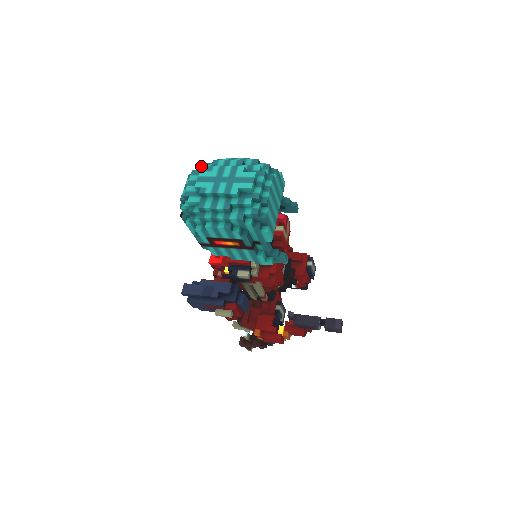
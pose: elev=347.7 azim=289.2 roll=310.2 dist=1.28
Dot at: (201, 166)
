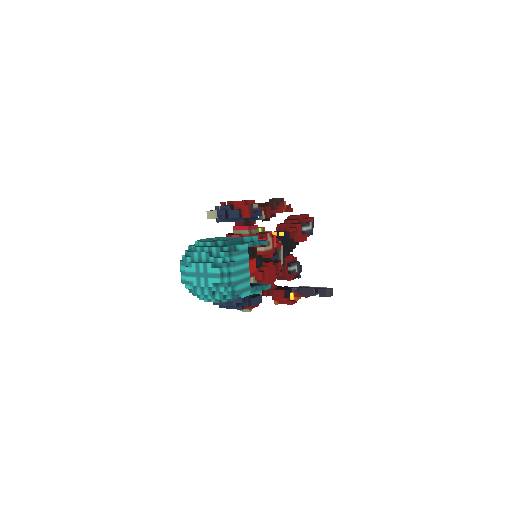
Dot at: (184, 258)
